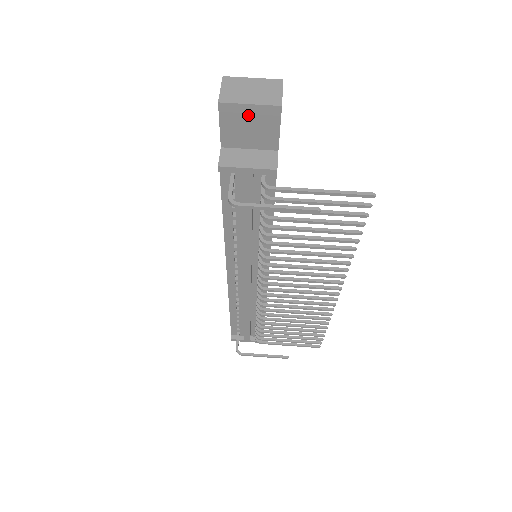
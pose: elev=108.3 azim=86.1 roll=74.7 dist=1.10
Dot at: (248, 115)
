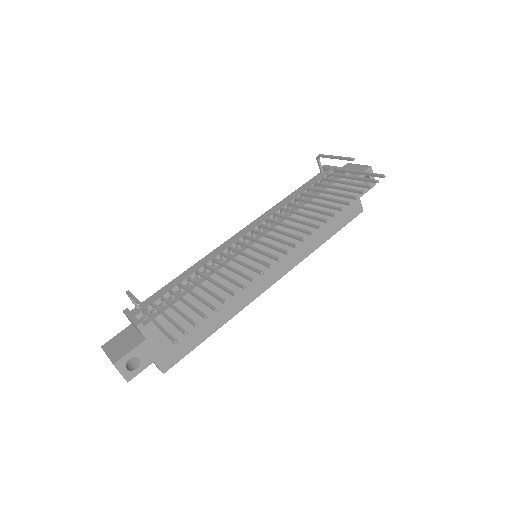
Dot at: (354, 168)
